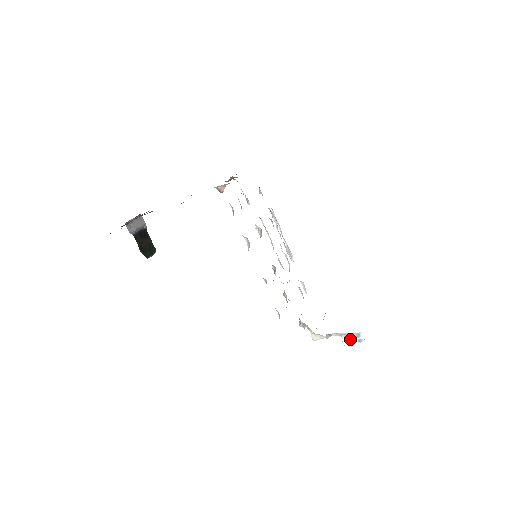
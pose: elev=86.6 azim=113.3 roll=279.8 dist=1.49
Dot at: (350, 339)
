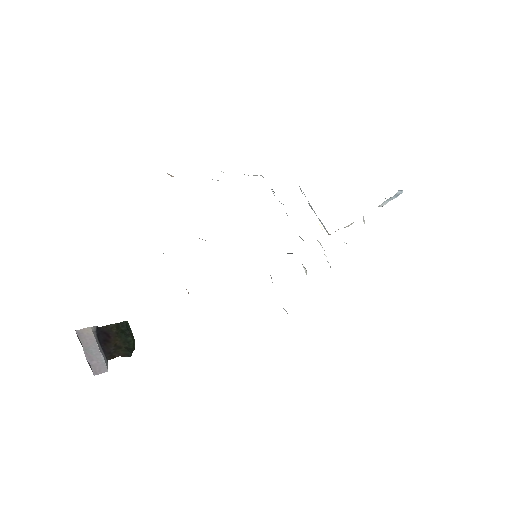
Dot at: (387, 202)
